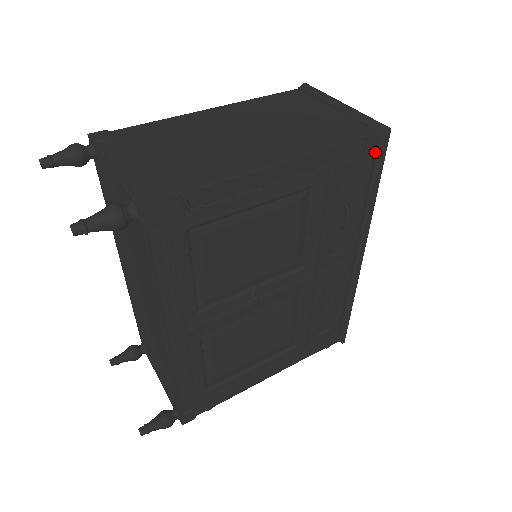
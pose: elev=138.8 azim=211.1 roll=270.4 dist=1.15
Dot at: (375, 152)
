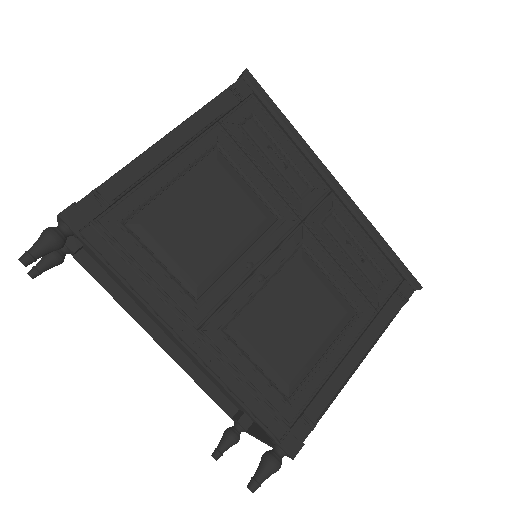
Dot at: (253, 94)
